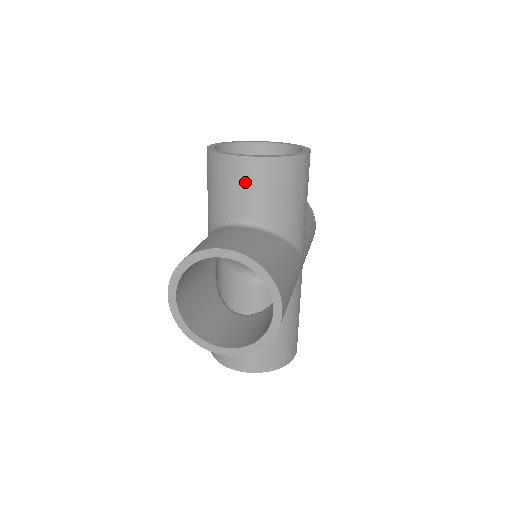
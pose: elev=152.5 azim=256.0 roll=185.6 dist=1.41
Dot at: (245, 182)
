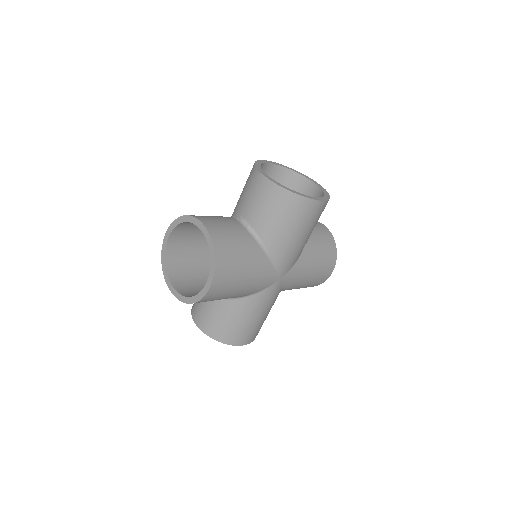
Dot at: (256, 193)
